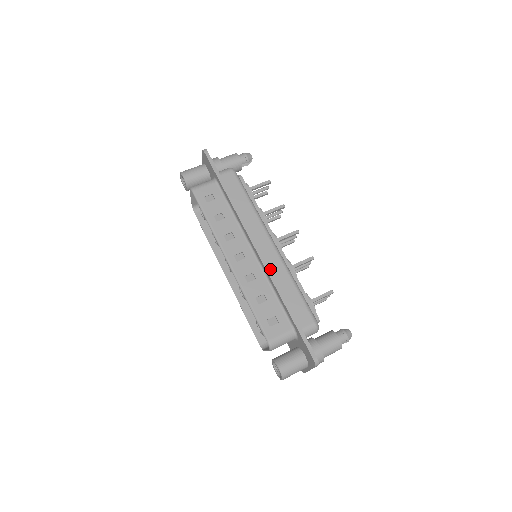
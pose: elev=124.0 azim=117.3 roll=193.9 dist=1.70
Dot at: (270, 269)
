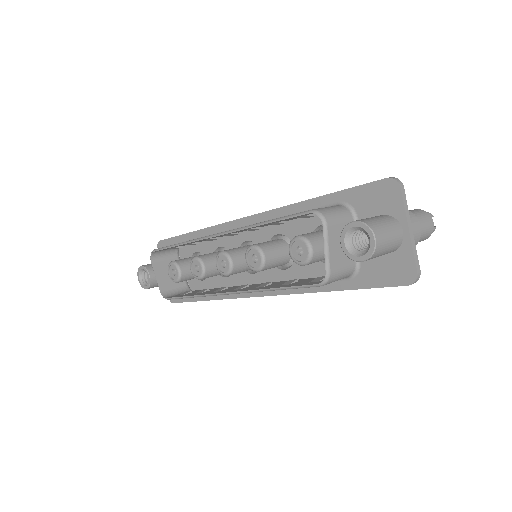
Dot at: occluded
